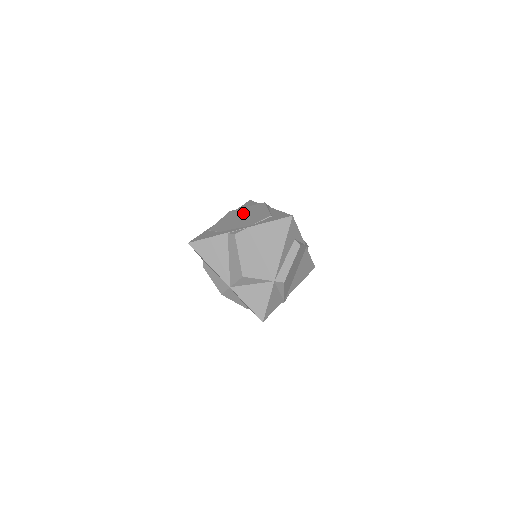
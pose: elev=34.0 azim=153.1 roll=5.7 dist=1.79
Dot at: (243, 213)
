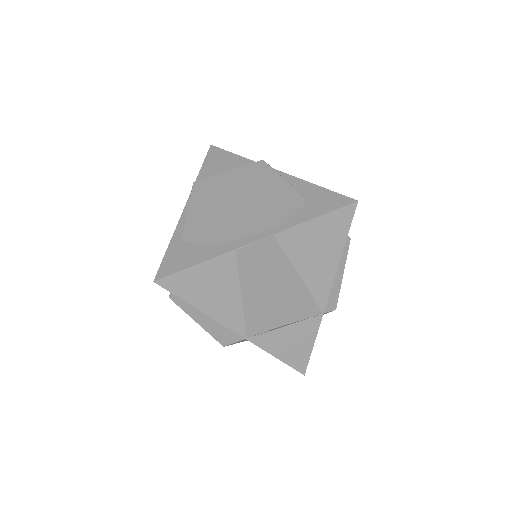
Dot at: (233, 190)
